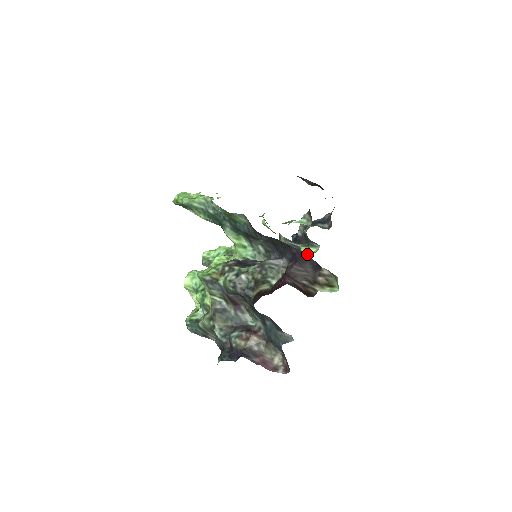
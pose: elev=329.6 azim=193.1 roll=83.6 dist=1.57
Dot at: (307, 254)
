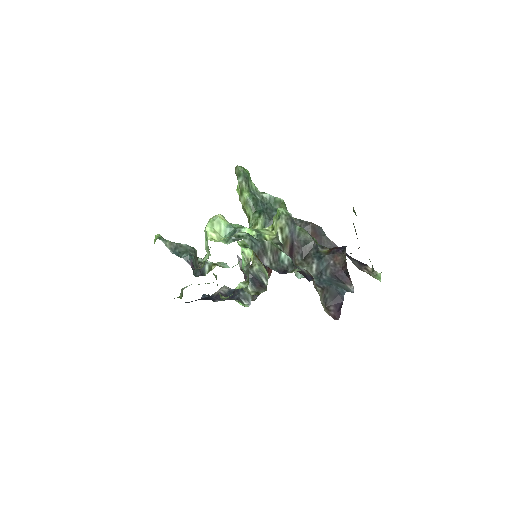
Dot at: occluded
